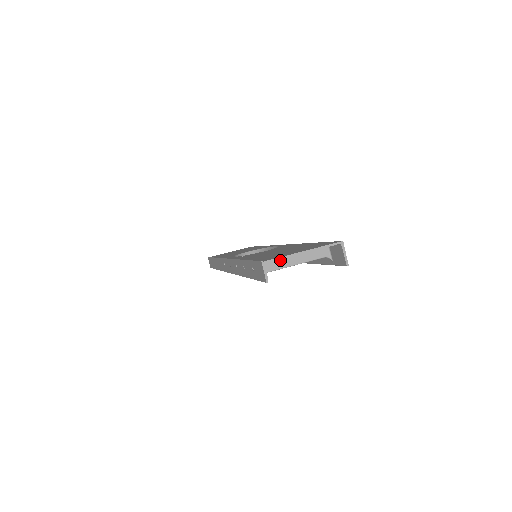
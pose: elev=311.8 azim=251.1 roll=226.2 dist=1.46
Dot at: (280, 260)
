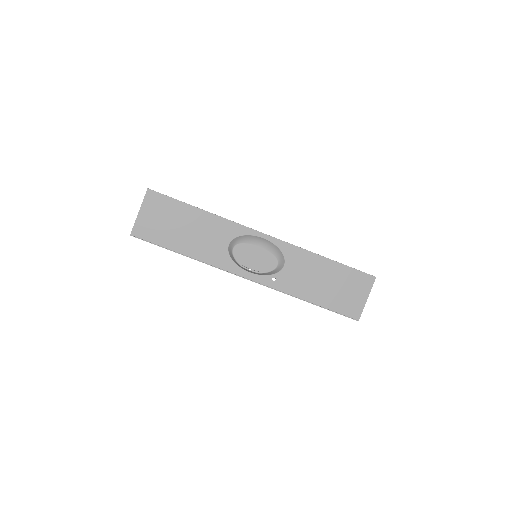
Dot at: (347, 300)
